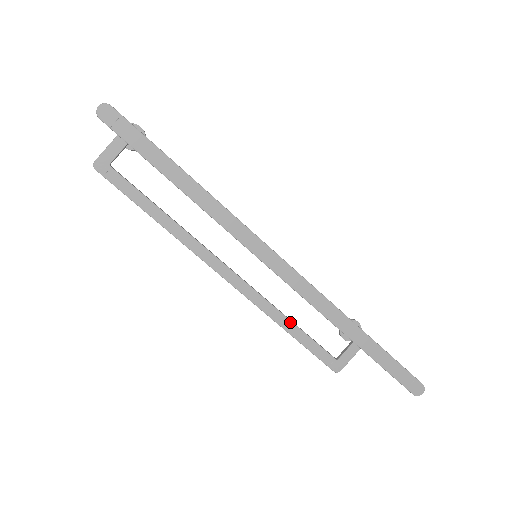
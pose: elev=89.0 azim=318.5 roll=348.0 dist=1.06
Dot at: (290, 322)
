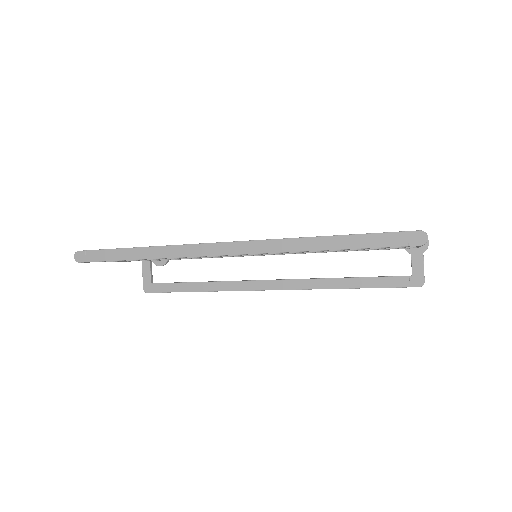
Dot at: (343, 279)
